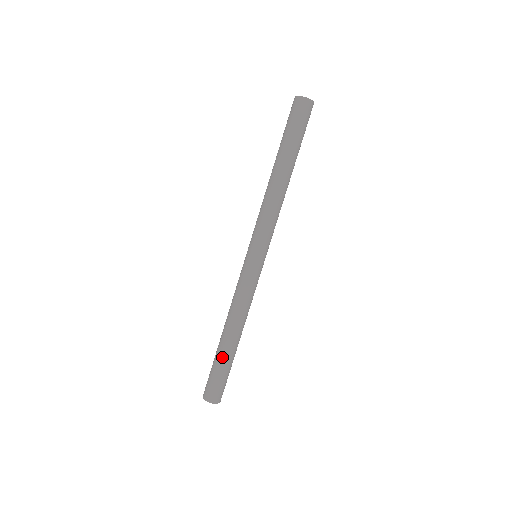
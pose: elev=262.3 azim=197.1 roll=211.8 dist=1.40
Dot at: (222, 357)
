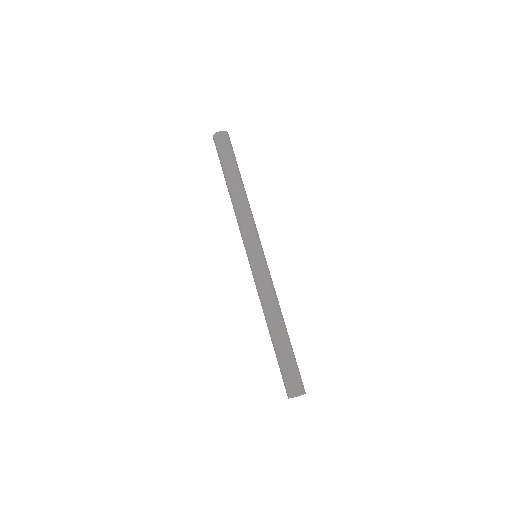
Dot at: (281, 349)
